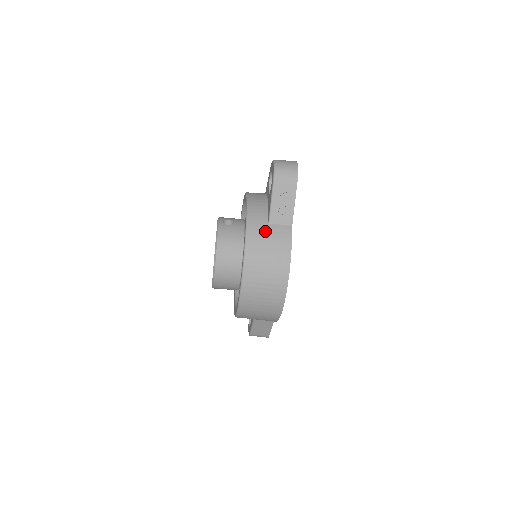
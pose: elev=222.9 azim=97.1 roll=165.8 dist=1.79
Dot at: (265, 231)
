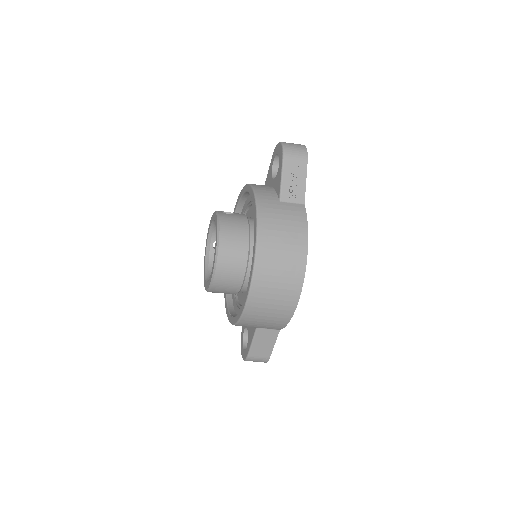
Dot at: (277, 208)
